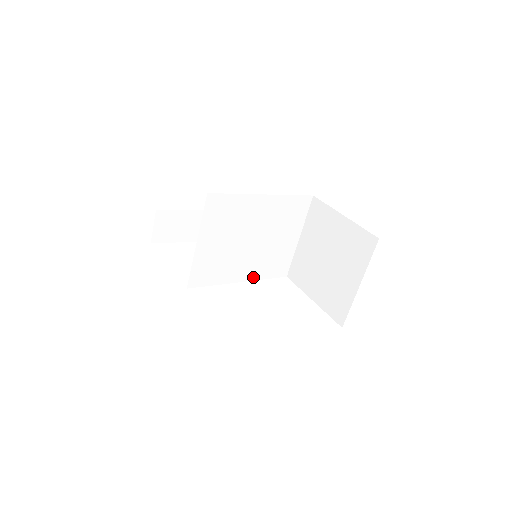
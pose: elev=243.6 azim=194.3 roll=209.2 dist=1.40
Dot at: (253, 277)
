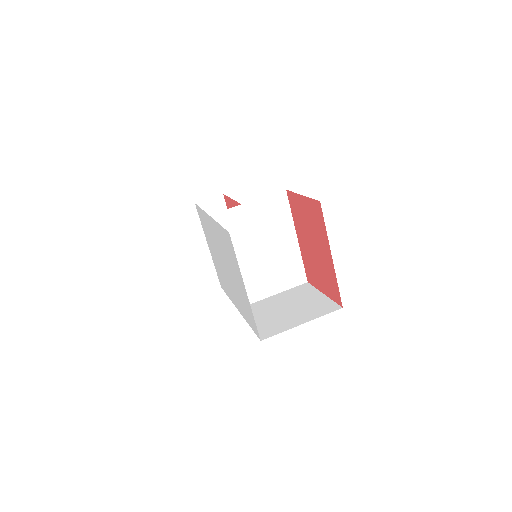
Dot at: occluded
